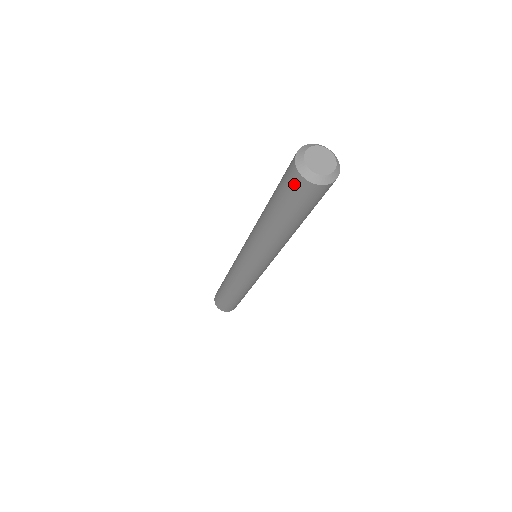
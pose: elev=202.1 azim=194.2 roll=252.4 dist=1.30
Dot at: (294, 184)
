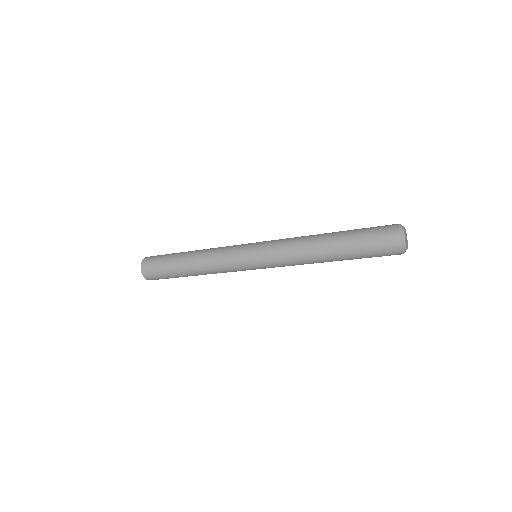
Dot at: (387, 242)
